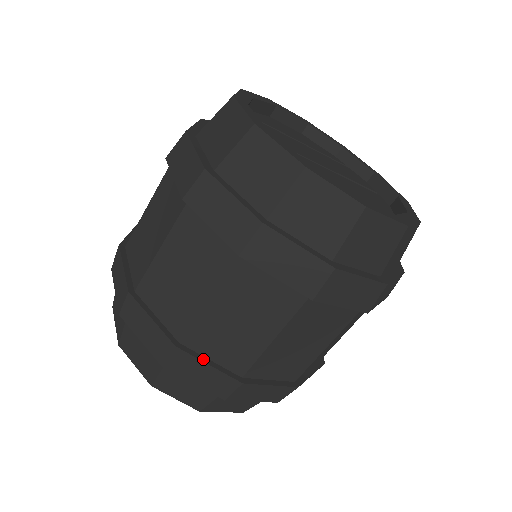
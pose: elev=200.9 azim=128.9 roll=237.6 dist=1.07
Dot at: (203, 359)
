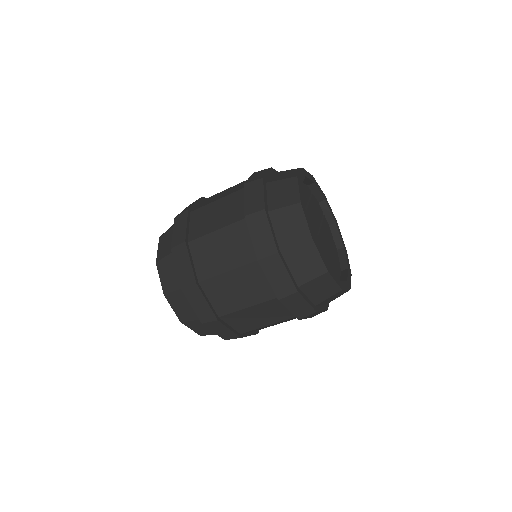
Dot at: (248, 335)
